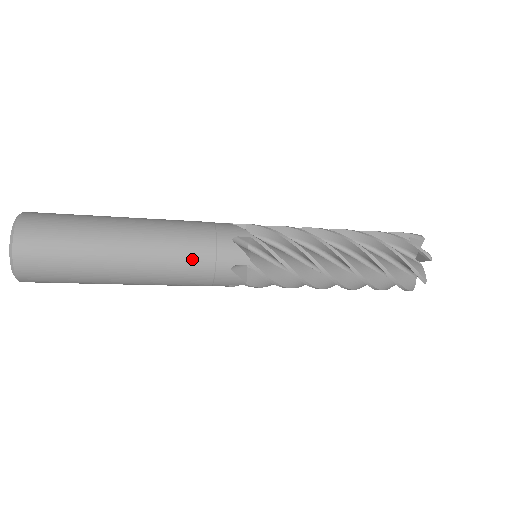
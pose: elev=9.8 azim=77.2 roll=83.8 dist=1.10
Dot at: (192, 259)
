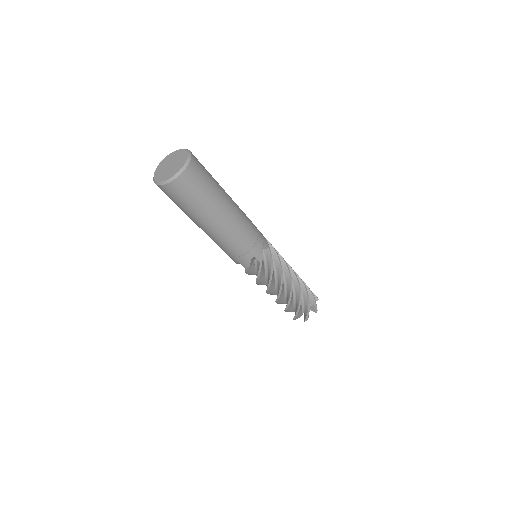
Dot at: (244, 241)
